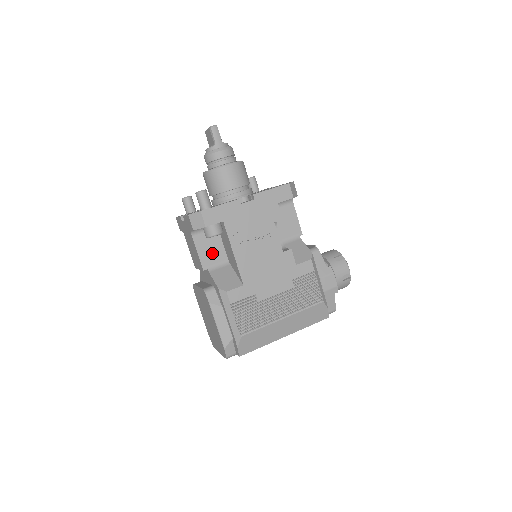
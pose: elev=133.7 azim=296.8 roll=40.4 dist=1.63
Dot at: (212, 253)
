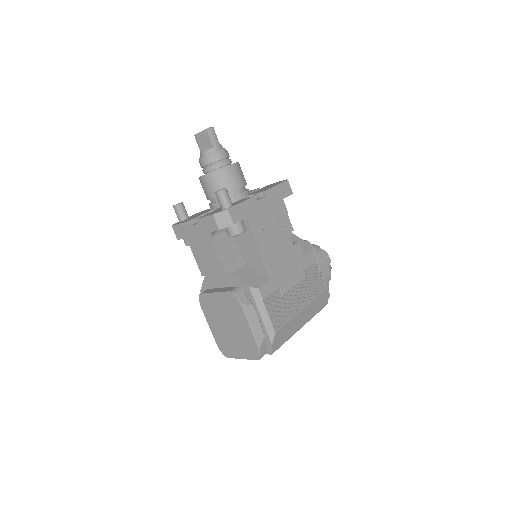
Dot at: (230, 254)
